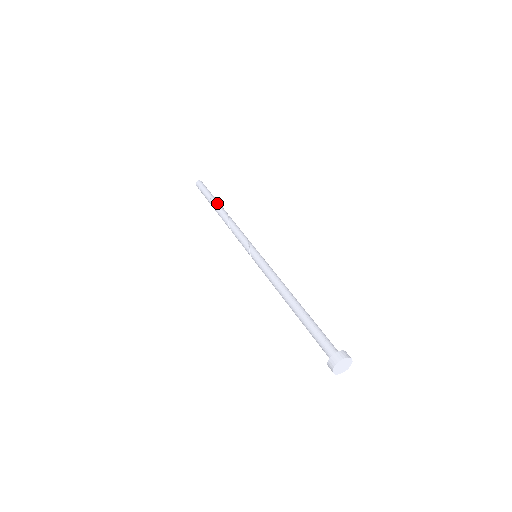
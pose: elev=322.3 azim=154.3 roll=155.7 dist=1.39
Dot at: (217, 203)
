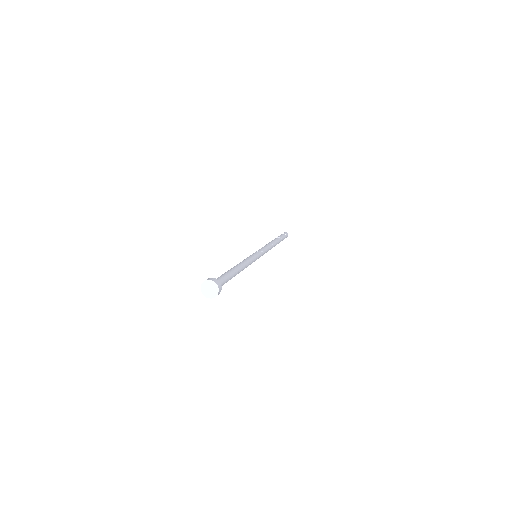
Dot at: (279, 240)
